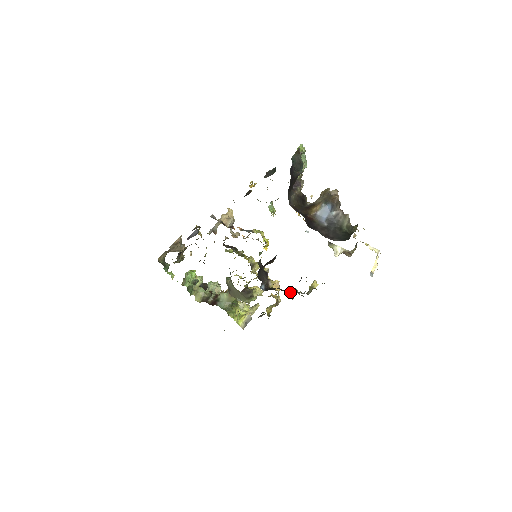
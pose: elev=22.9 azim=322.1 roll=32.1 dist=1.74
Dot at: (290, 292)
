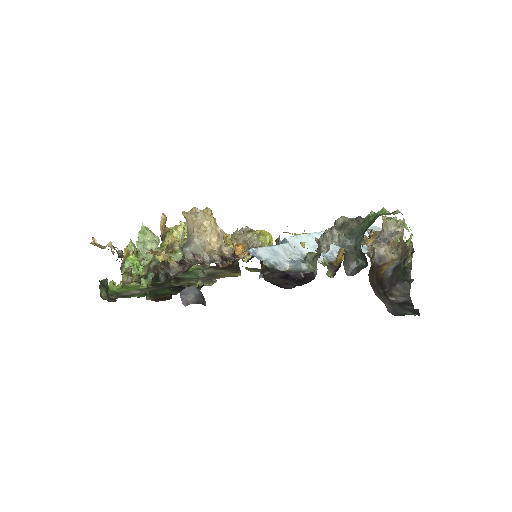
Dot at: (298, 276)
